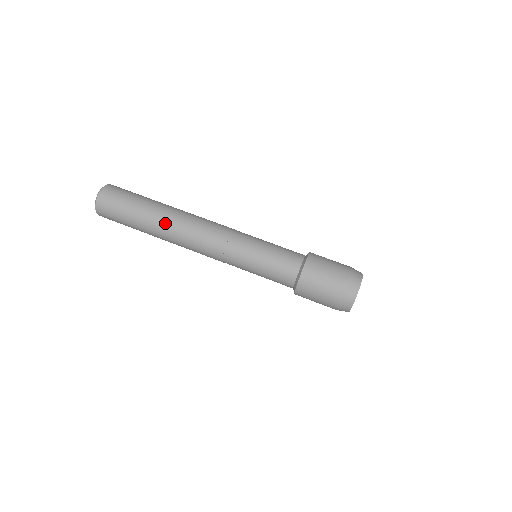
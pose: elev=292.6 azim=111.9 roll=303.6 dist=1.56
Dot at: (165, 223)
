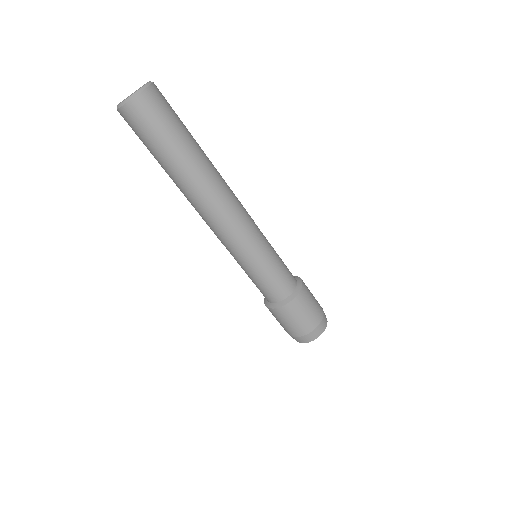
Dot at: (187, 186)
